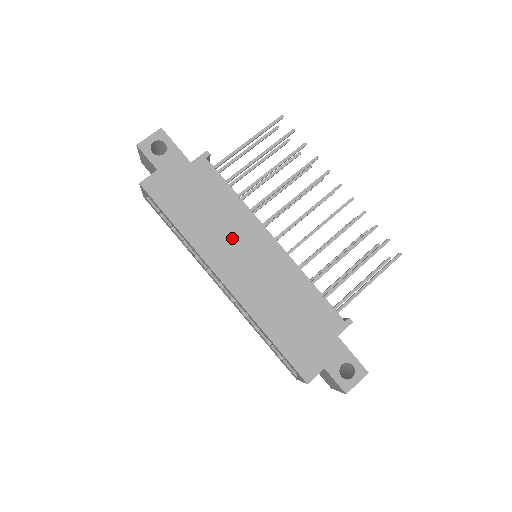
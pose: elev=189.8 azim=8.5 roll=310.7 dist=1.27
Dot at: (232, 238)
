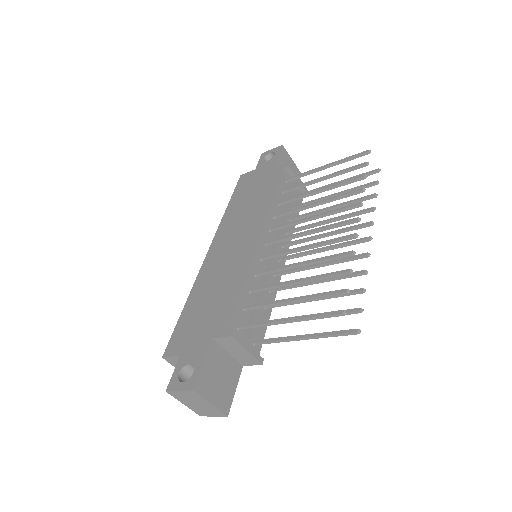
Dot at: (242, 224)
